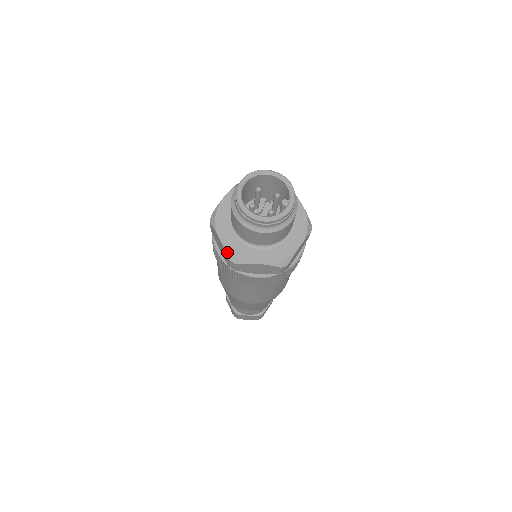
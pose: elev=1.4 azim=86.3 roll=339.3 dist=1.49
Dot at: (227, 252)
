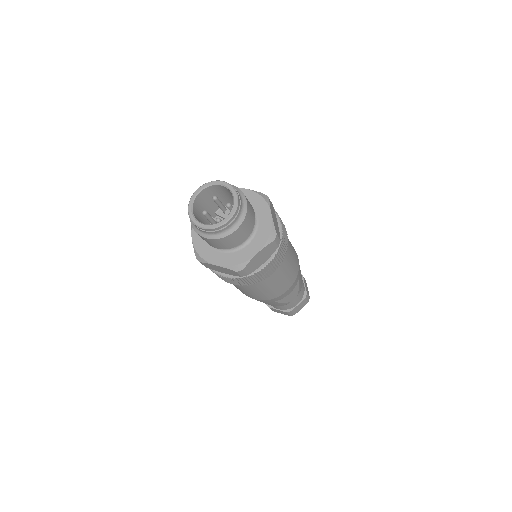
Dot at: (195, 251)
